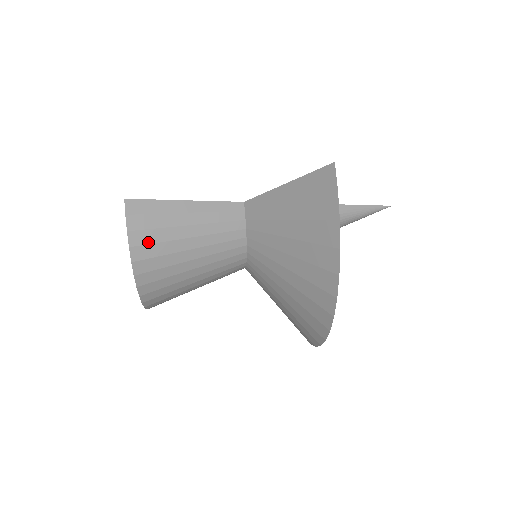
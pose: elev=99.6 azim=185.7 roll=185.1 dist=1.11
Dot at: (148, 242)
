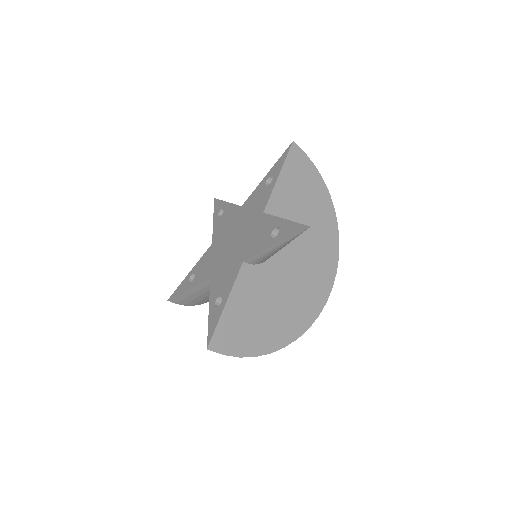
Dot at: (196, 302)
